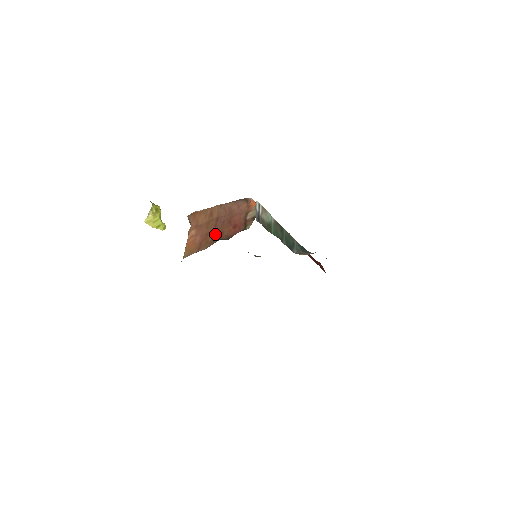
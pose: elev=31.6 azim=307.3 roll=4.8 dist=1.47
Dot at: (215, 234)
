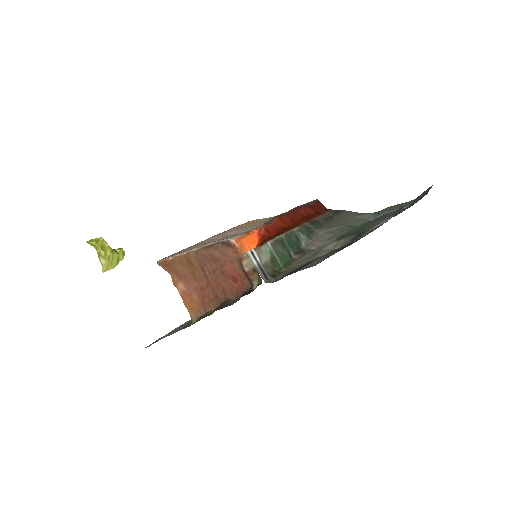
Dot at: (214, 290)
